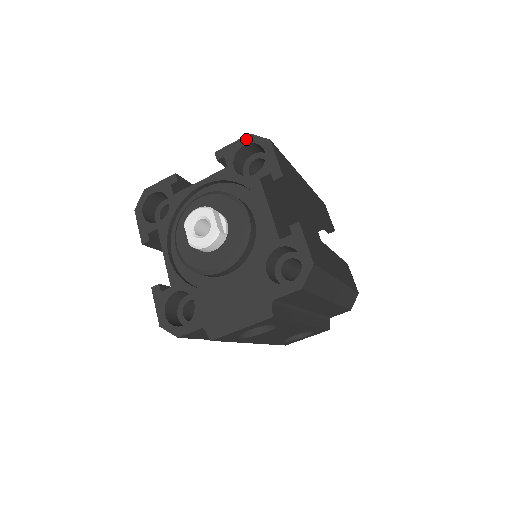
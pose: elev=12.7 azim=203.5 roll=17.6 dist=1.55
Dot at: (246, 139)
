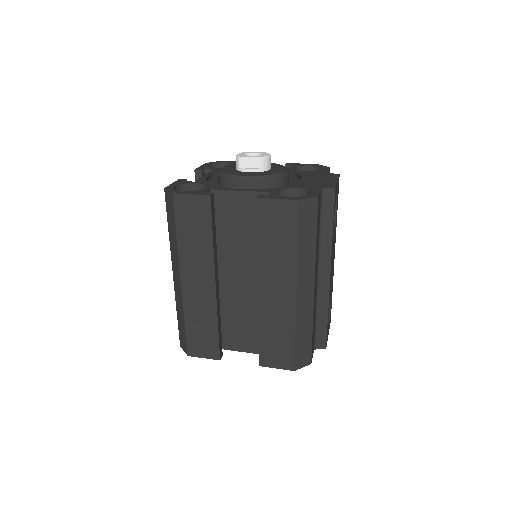
Dot at: (207, 164)
